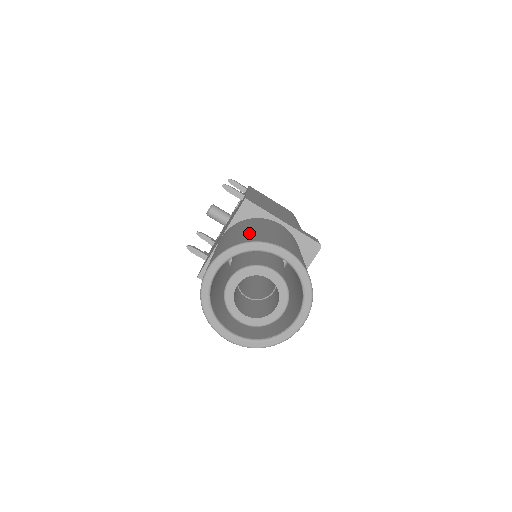
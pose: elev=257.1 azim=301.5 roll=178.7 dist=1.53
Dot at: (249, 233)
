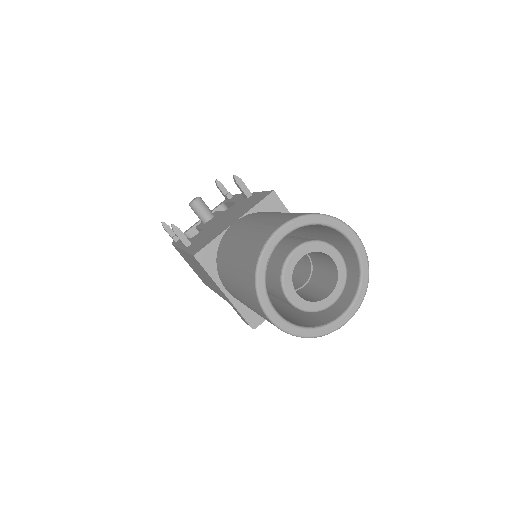
Dot at: occluded
